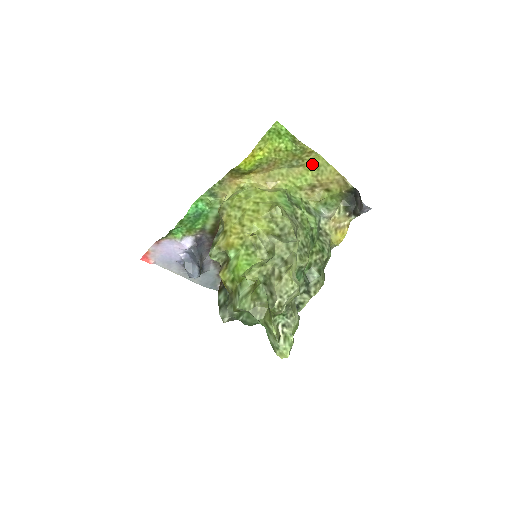
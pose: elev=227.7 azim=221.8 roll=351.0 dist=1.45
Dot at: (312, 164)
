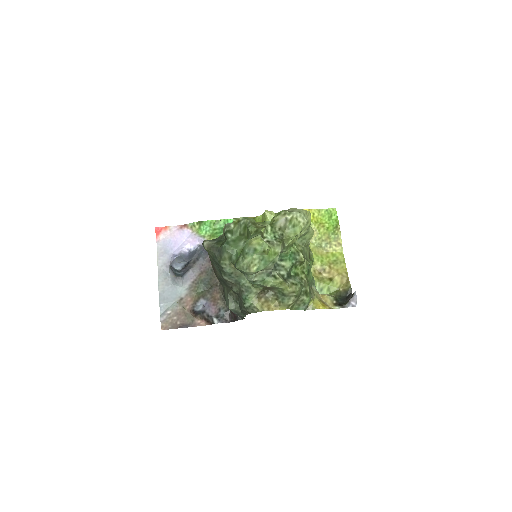
Dot at: (334, 255)
